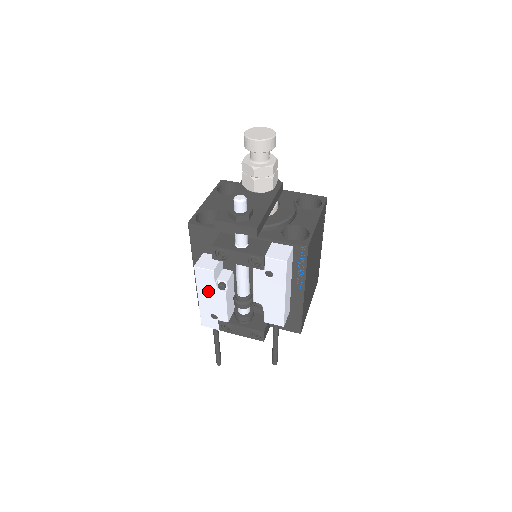
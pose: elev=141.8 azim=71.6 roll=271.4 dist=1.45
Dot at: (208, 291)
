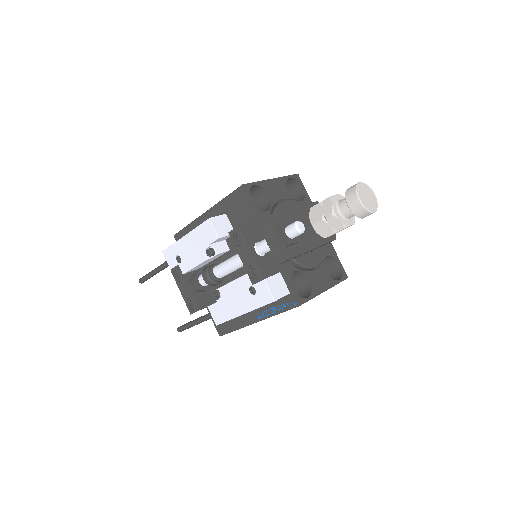
Dot at: (197, 242)
